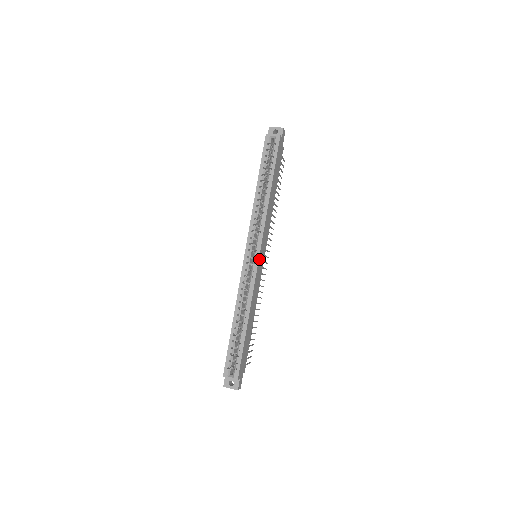
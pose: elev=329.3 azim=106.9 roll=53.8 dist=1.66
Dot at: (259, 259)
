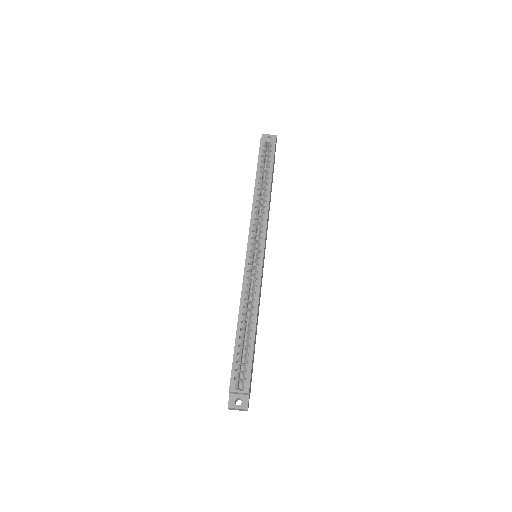
Dot at: (263, 253)
